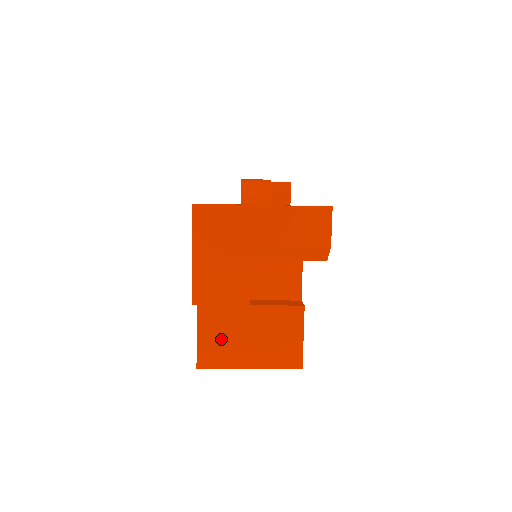
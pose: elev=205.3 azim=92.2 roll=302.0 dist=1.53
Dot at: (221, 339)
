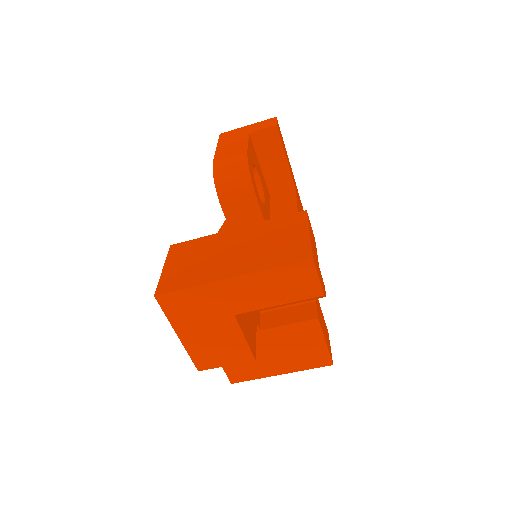
Dot at: occluded
